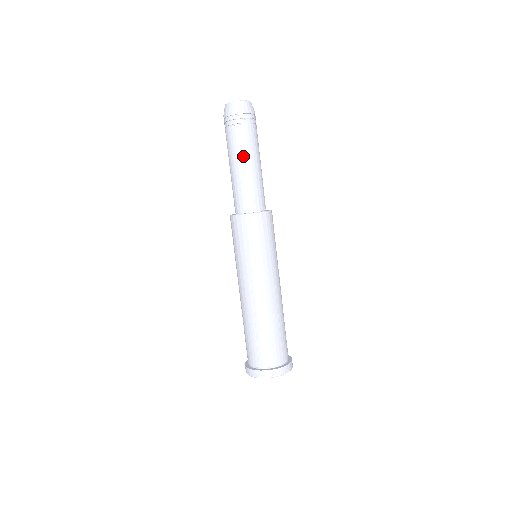
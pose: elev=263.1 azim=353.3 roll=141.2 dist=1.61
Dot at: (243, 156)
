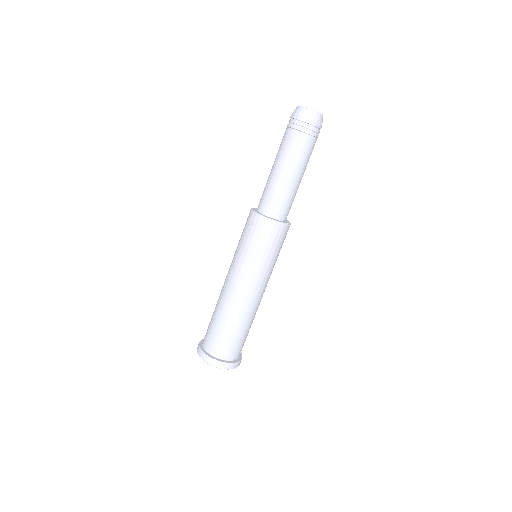
Dot at: (280, 159)
